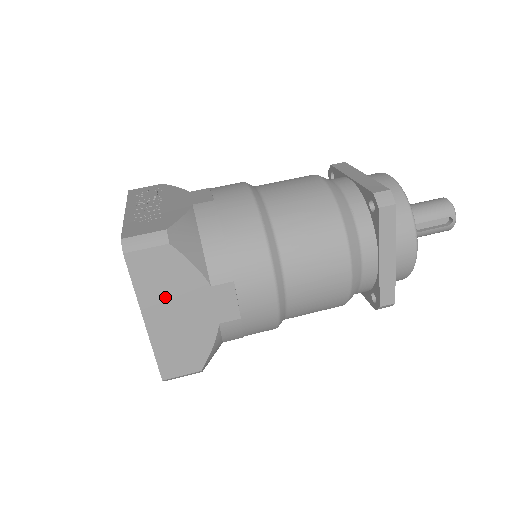
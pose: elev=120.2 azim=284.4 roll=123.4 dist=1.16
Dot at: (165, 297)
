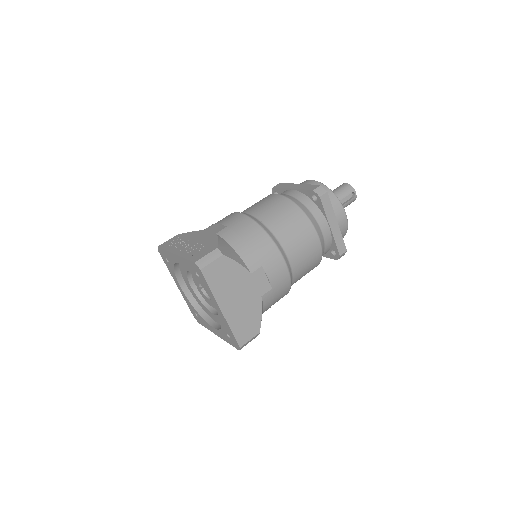
Dot at: (228, 290)
